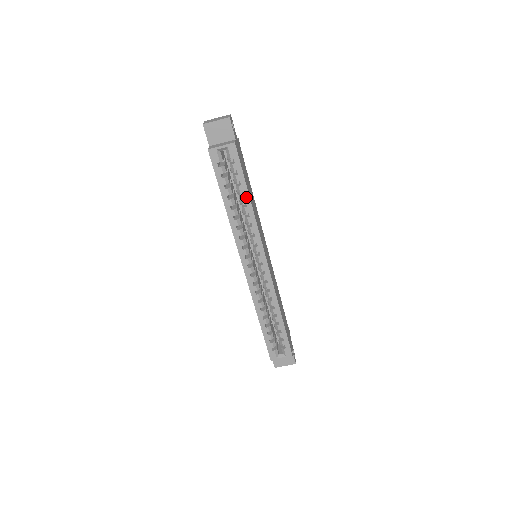
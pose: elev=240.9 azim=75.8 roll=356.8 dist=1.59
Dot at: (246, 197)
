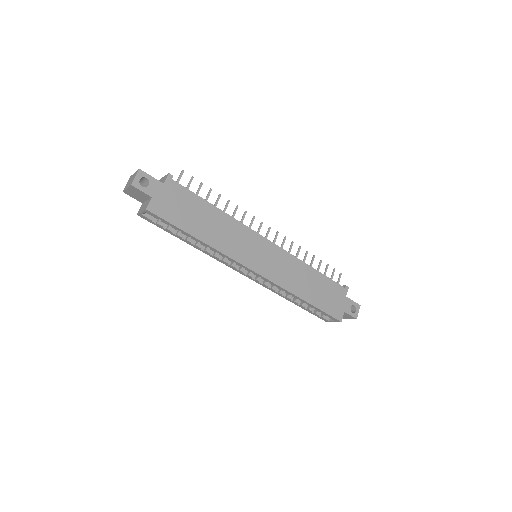
Dot at: (194, 238)
